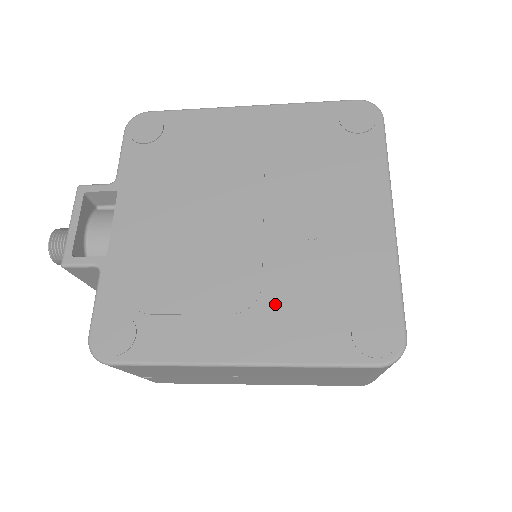
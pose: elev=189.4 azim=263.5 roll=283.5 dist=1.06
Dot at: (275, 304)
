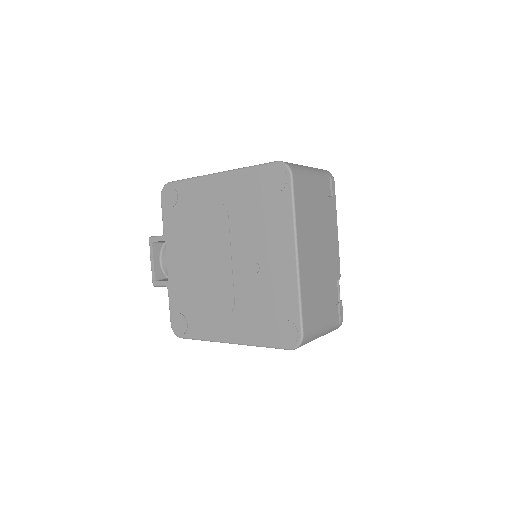
Dot at: (241, 312)
